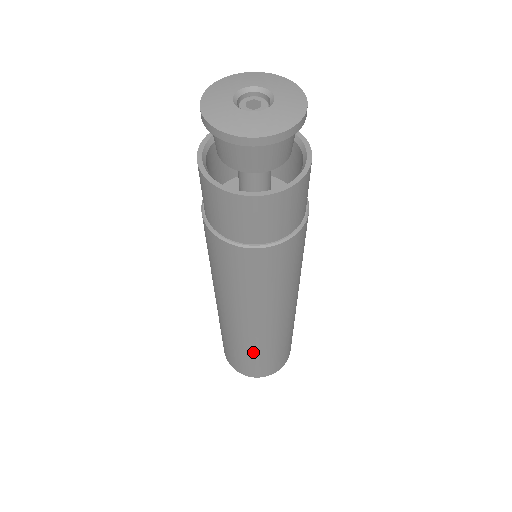
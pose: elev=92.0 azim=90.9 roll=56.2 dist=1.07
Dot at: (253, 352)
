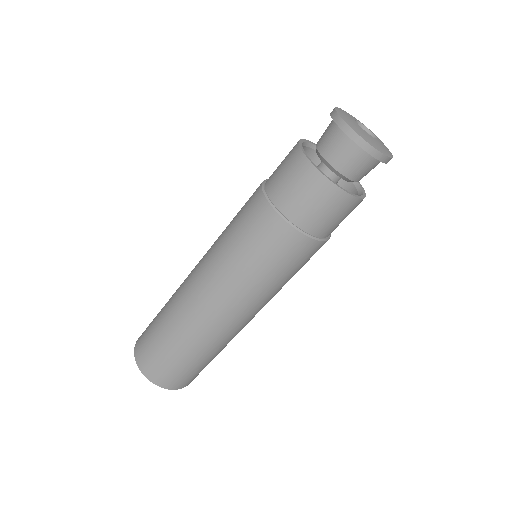
Dot at: (167, 325)
